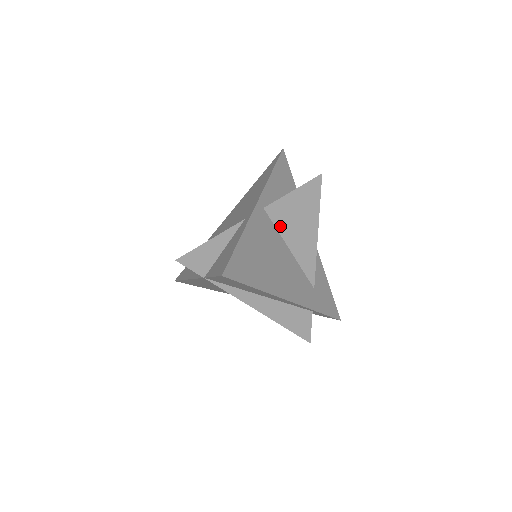
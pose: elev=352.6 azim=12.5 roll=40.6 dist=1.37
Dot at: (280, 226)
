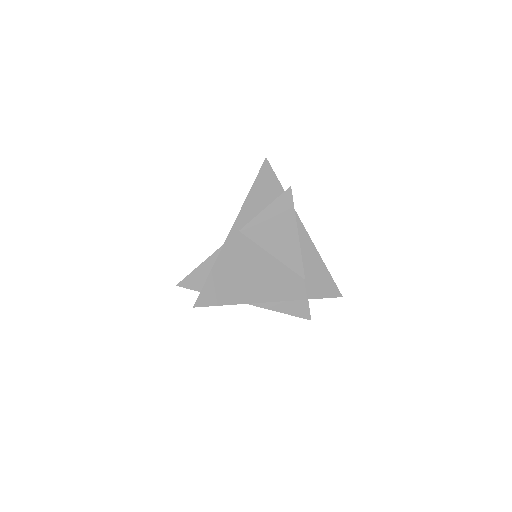
Dot at: (259, 240)
